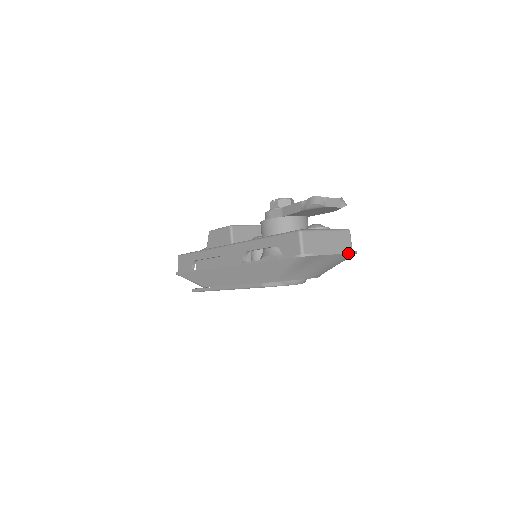
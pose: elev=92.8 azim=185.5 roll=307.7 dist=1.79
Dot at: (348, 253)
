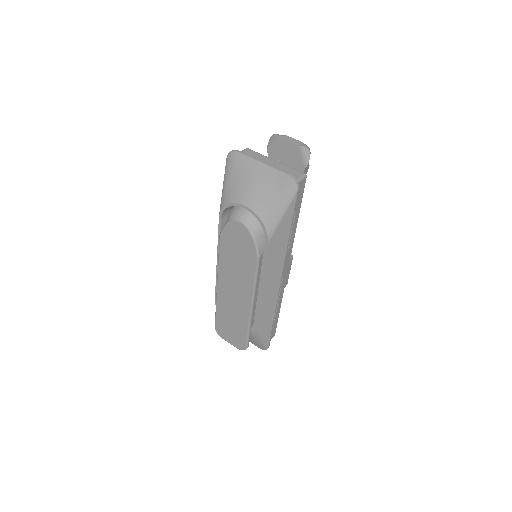
Dot at: (279, 170)
